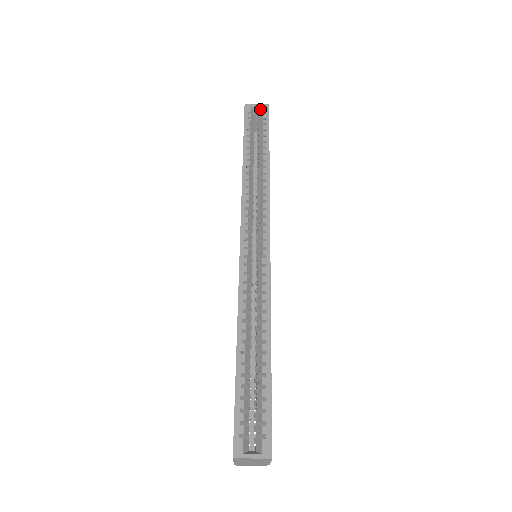
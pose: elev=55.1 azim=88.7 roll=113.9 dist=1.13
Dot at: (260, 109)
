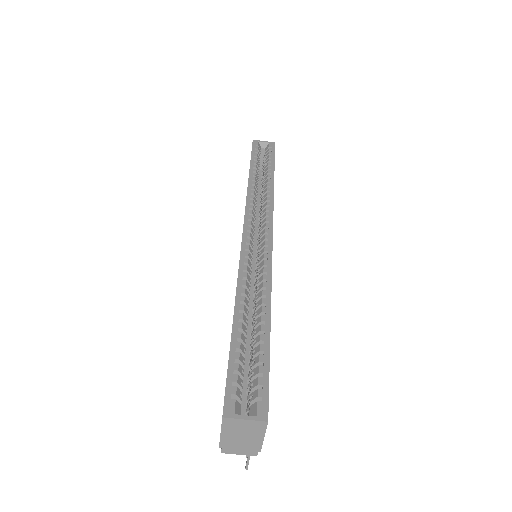
Dot at: (267, 145)
